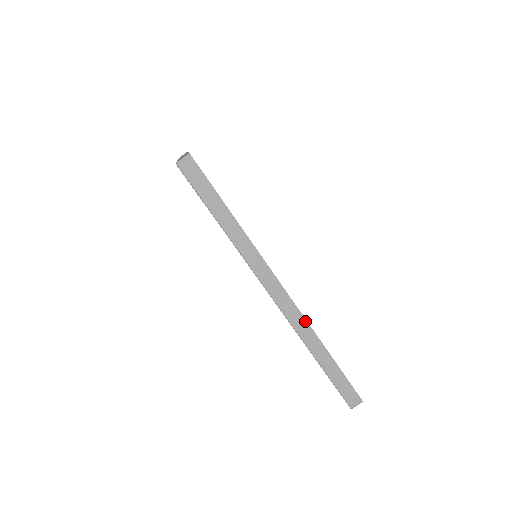
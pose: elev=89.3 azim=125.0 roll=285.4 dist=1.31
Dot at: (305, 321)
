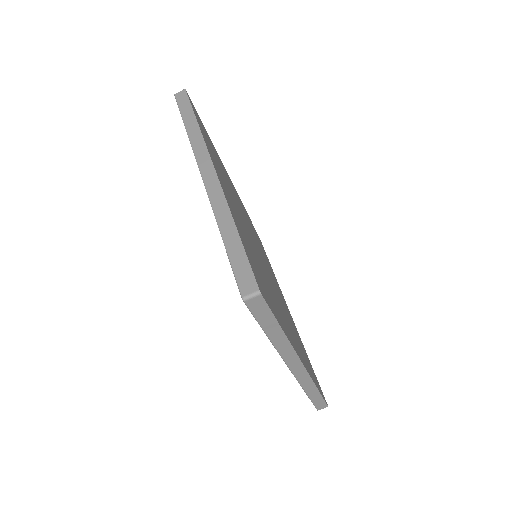
Dot at: (310, 378)
